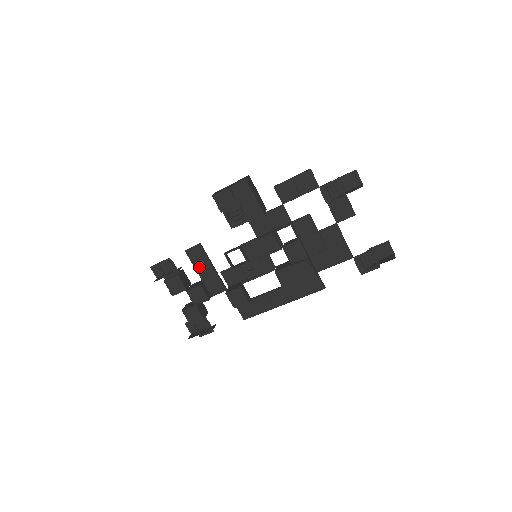
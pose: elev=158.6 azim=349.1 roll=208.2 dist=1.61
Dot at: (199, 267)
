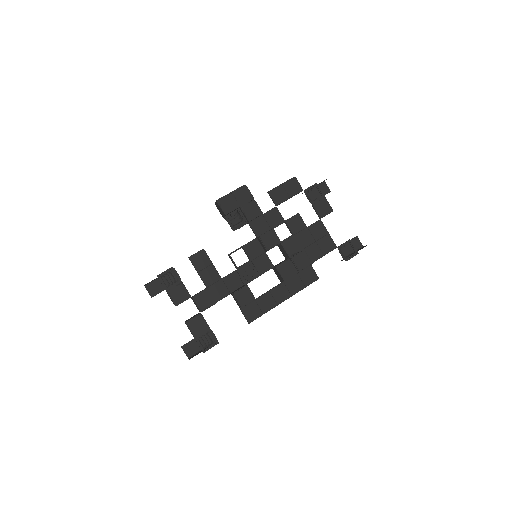
Dot at: (203, 272)
